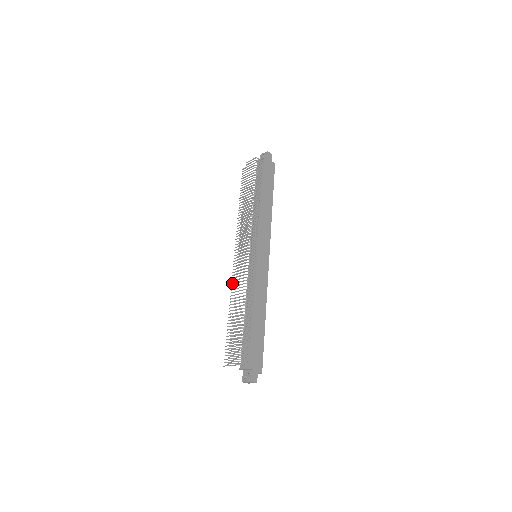
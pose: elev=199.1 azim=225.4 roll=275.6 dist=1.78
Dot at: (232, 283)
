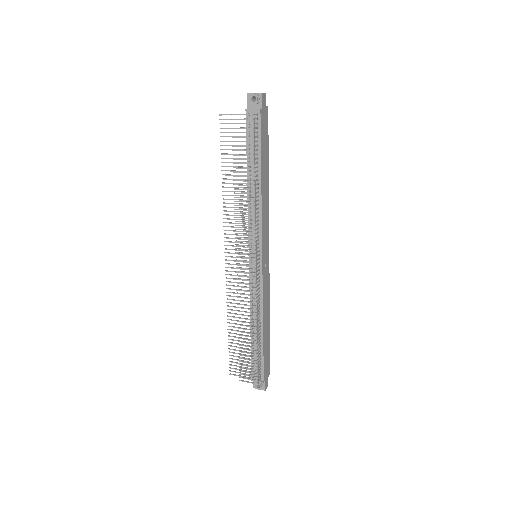
Dot at: (228, 288)
